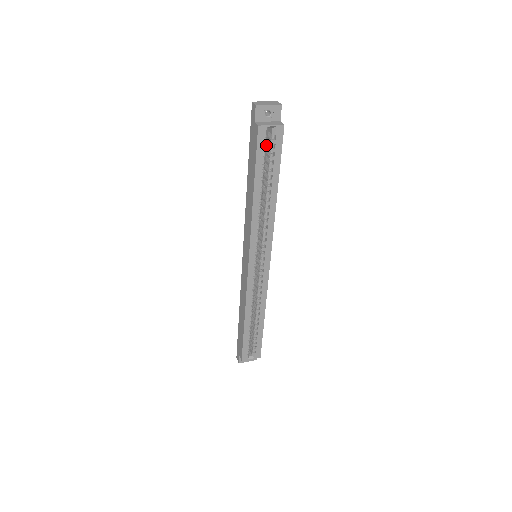
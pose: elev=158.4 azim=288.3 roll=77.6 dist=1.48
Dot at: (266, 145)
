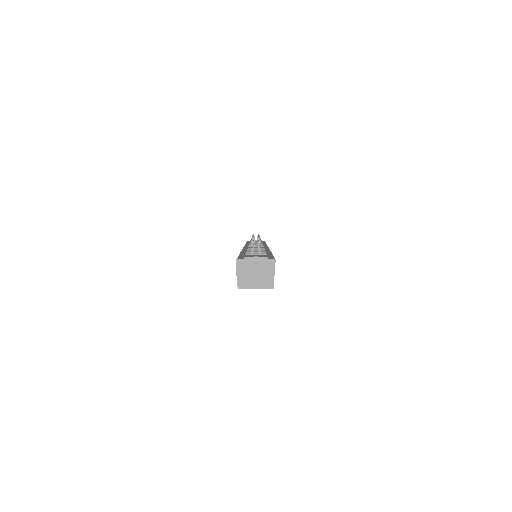
Dot at: occluded
